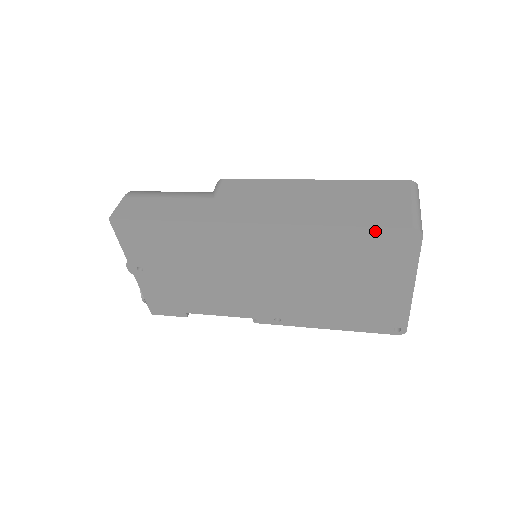
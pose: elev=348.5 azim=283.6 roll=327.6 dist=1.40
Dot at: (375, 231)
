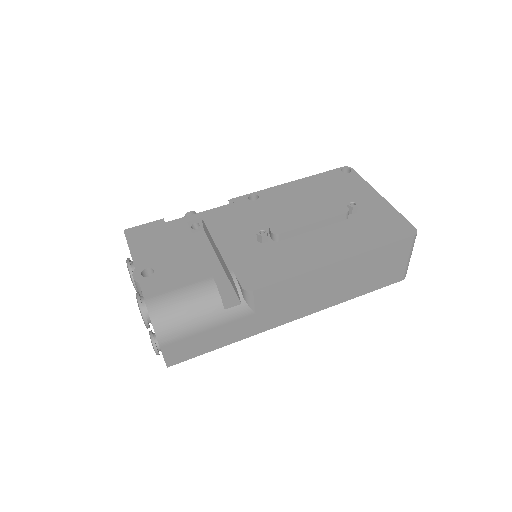
Dot at: occluded
